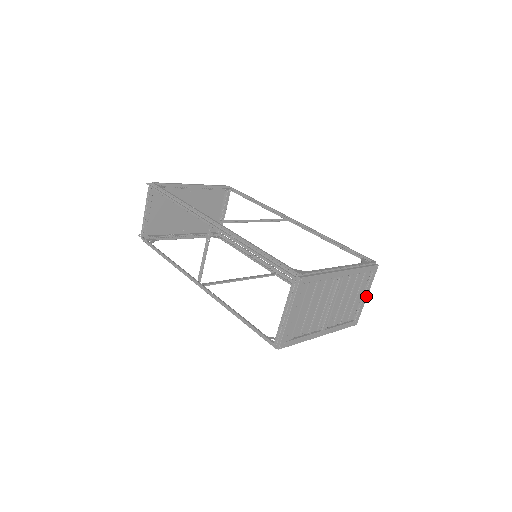
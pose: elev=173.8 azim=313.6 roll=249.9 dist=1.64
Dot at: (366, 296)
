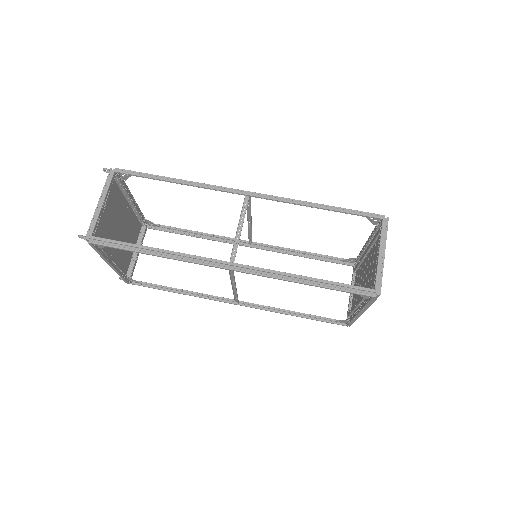
Dot at: occluded
